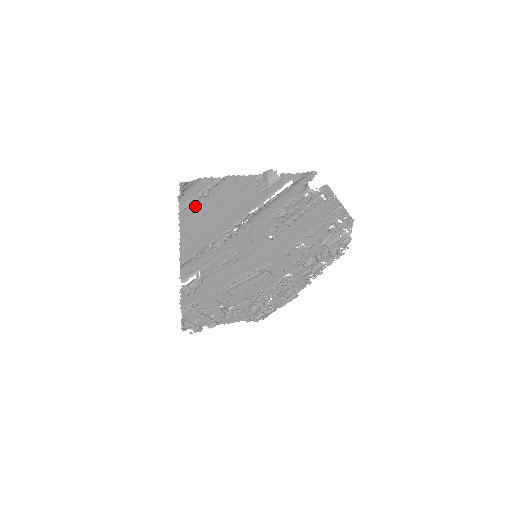
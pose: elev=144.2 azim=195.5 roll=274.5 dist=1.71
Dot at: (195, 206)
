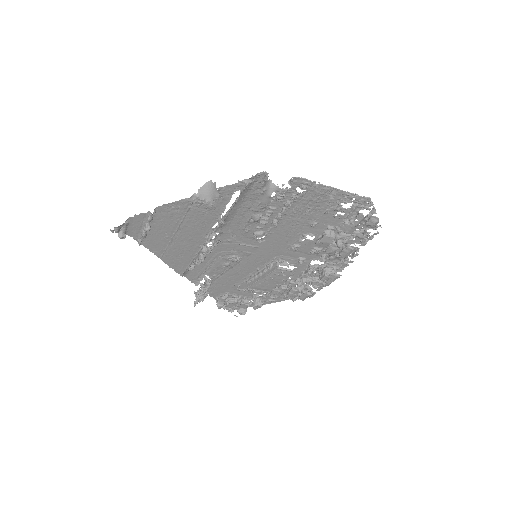
Dot at: (151, 235)
